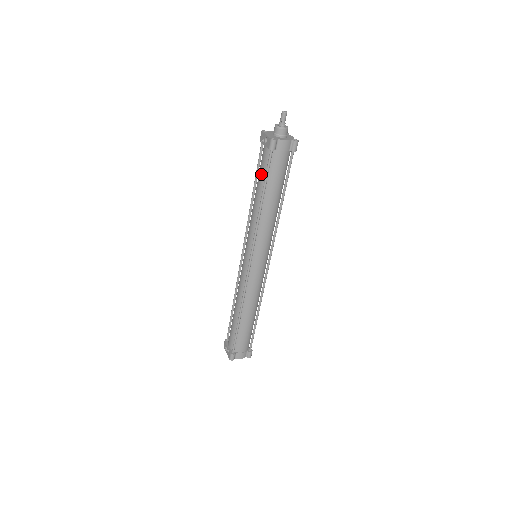
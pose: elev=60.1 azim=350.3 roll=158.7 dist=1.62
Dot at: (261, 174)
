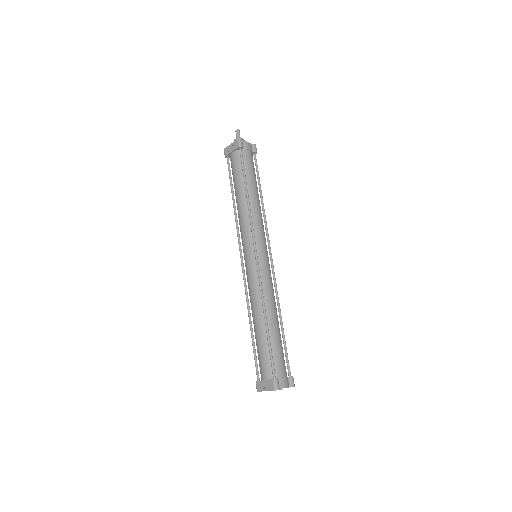
Dot at: (237, 173)
